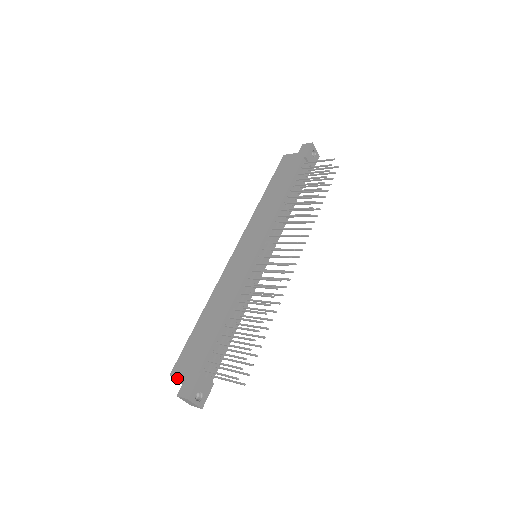
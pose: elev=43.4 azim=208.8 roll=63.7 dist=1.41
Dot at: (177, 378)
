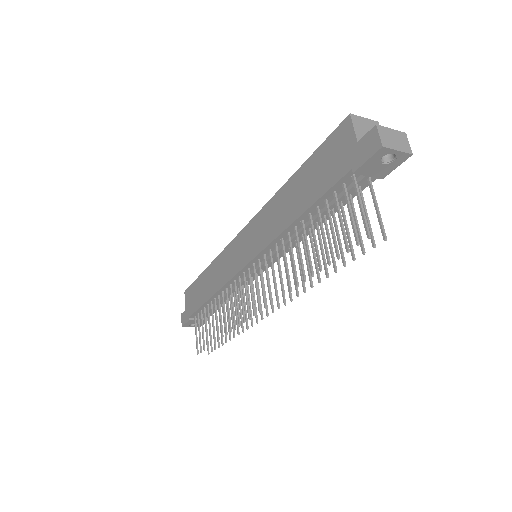
Dot at: occluded
